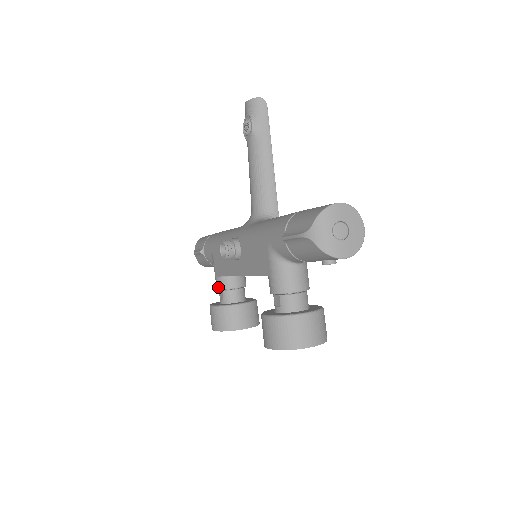
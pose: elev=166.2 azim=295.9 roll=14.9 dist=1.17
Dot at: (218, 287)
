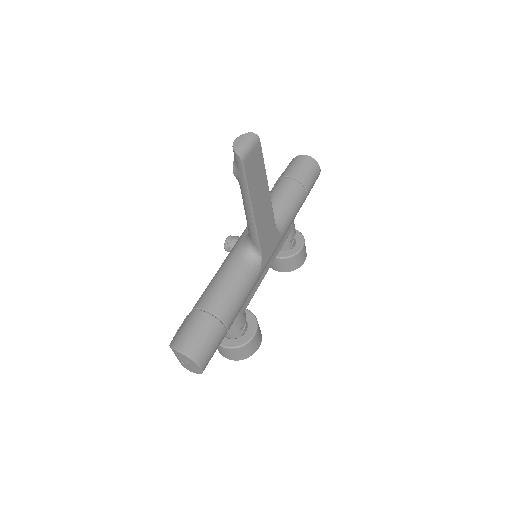
Dot at: occluded
